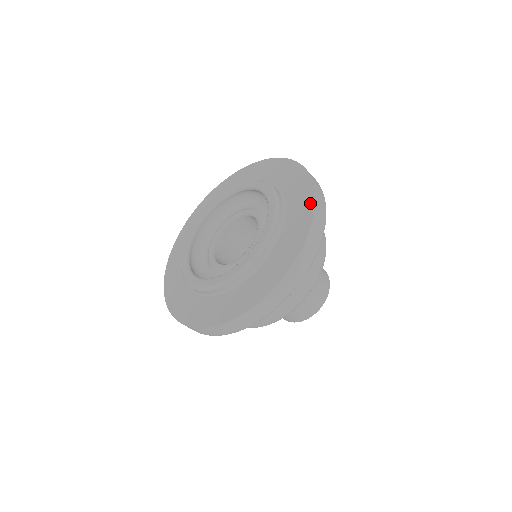
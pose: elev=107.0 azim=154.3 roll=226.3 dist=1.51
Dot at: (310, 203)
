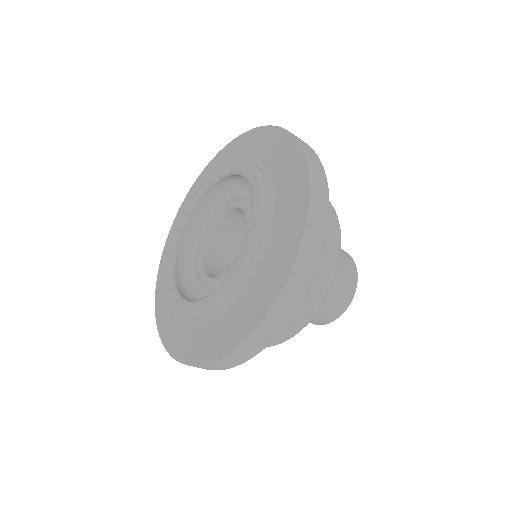
Dot at: (234, 143)
